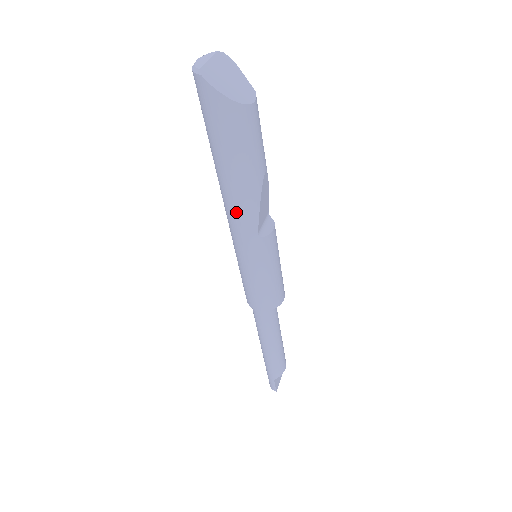
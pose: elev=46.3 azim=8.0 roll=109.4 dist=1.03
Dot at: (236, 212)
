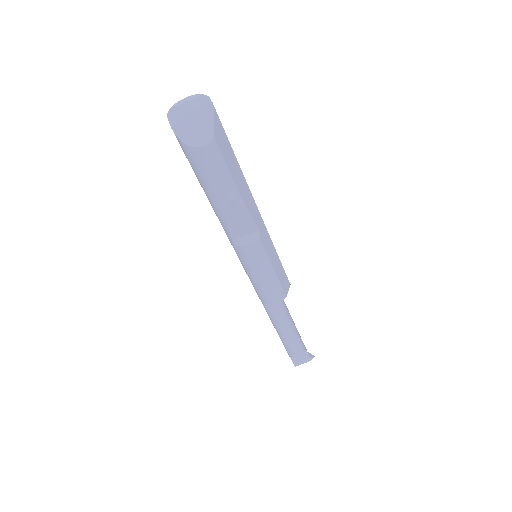
Dot at: occluded
